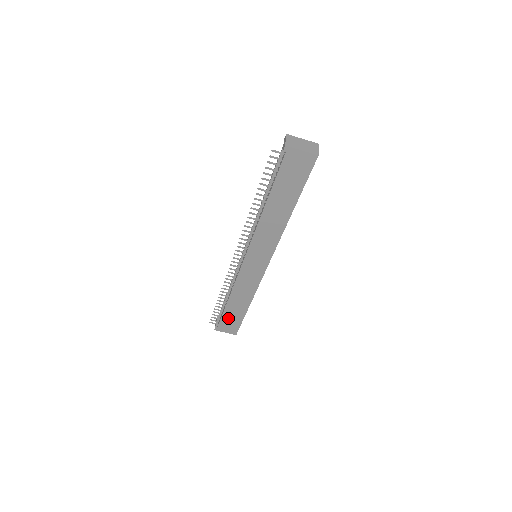
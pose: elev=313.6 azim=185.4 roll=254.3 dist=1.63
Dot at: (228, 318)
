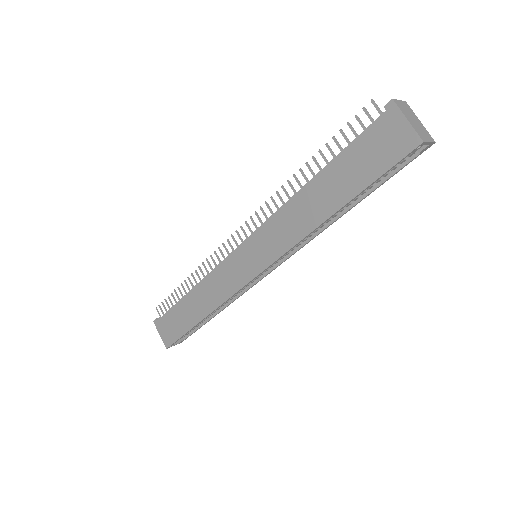
Dot at: (174, 317)
